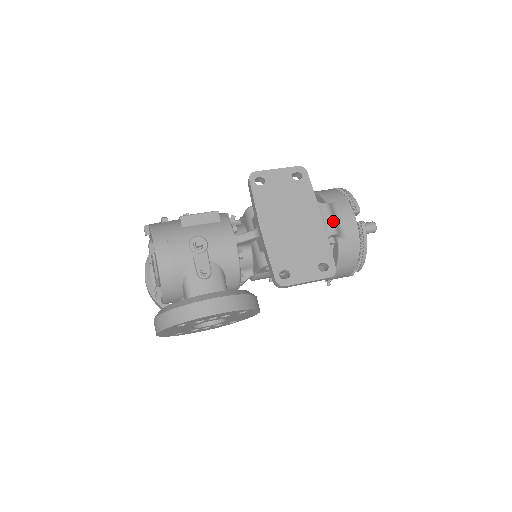
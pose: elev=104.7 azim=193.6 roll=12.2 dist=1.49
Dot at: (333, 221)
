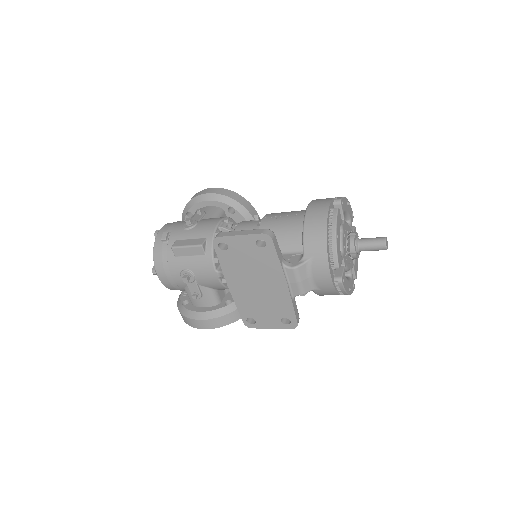
Dot at: (300, 285)
